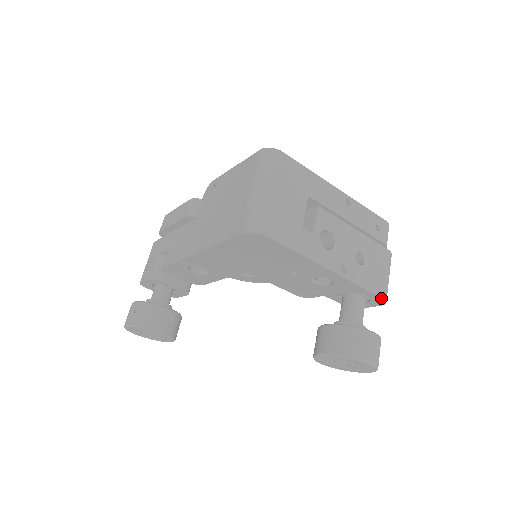
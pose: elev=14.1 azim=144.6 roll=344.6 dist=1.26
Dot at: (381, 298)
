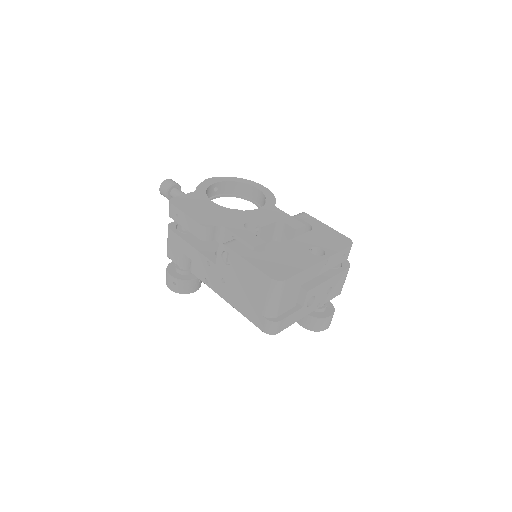
Dot at: occluded
